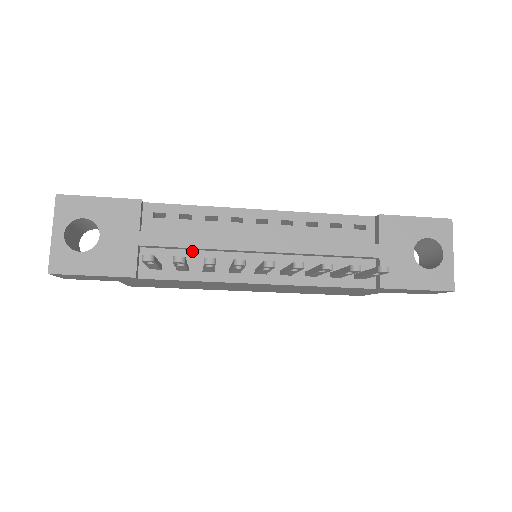
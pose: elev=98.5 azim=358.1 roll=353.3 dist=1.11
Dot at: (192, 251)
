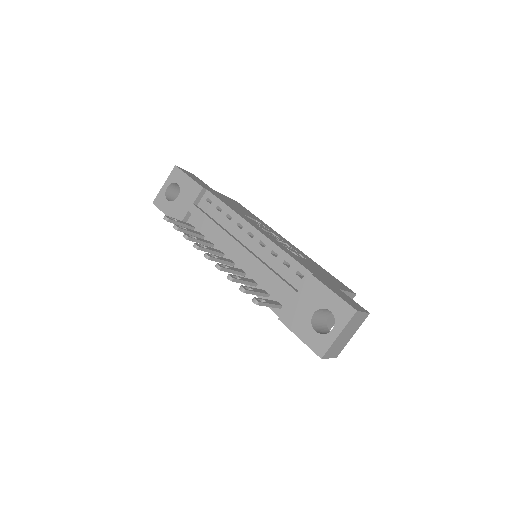
Dot at: occluded
